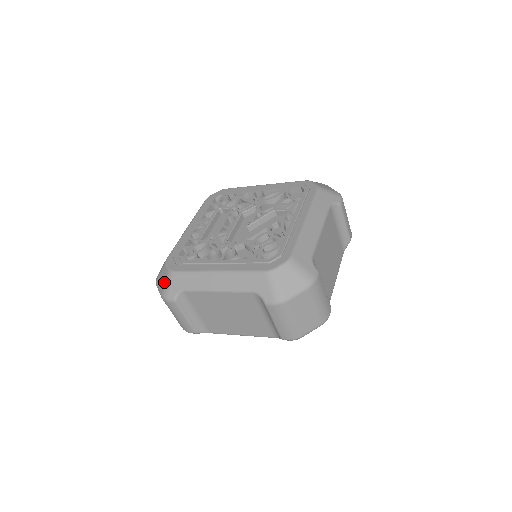
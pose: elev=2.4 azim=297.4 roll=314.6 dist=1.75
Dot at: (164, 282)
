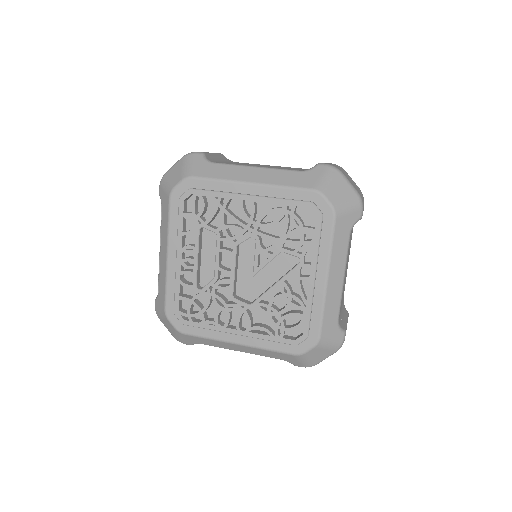
Dot at: (174, 333)
